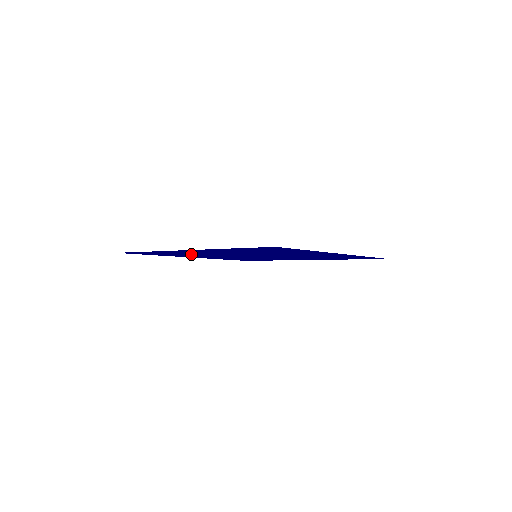
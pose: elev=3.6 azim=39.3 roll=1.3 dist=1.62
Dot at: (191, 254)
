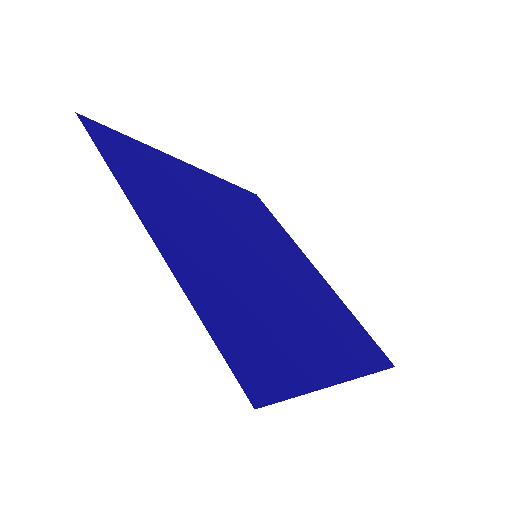
Dot at: (177, 193)
